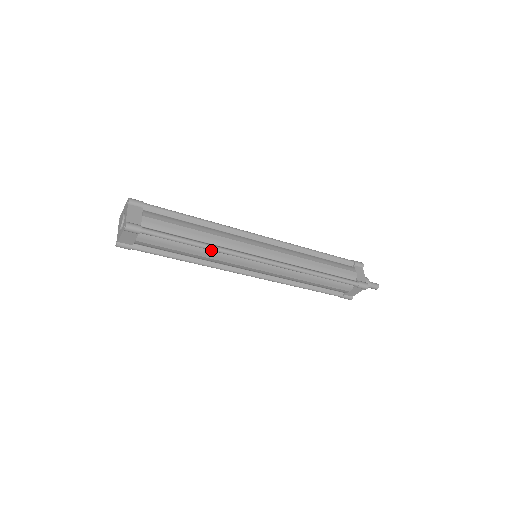
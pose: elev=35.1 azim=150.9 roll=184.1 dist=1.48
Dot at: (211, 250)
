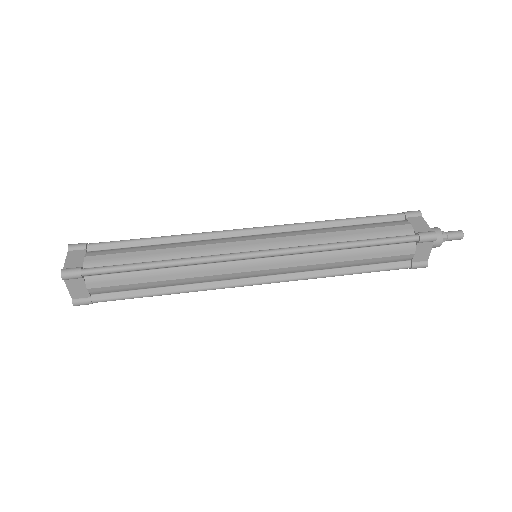
Dot at: (180, 265)
